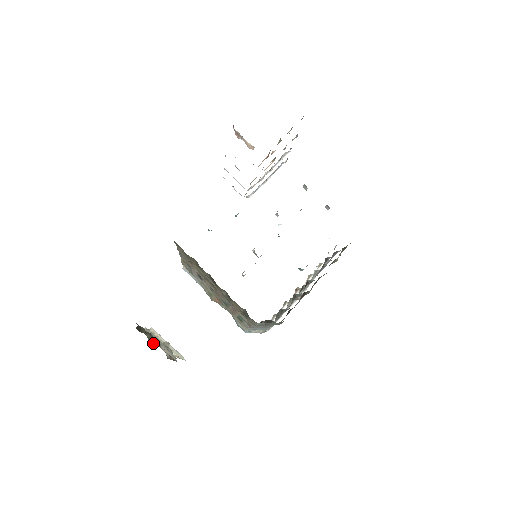
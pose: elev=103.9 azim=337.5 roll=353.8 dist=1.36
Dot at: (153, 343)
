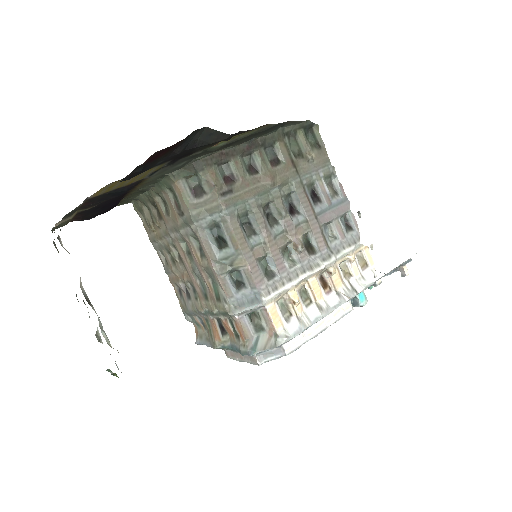
Dot at: occluded
